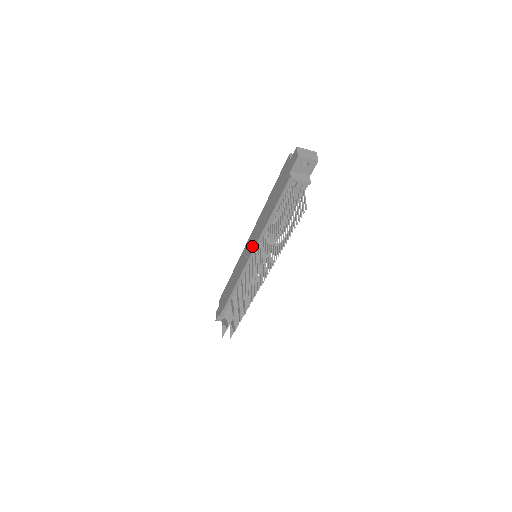
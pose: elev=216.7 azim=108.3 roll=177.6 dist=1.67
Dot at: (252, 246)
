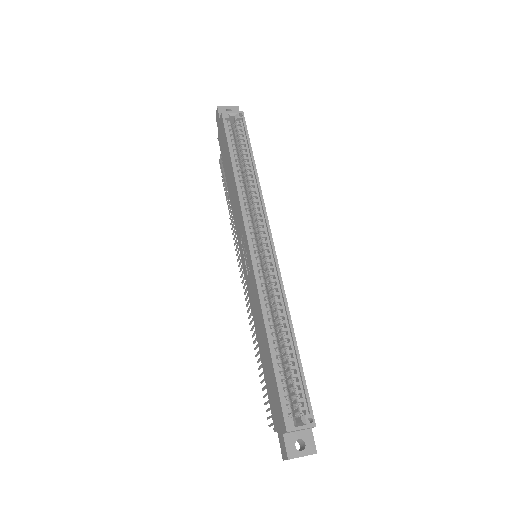
Dot at: (247, 279)
